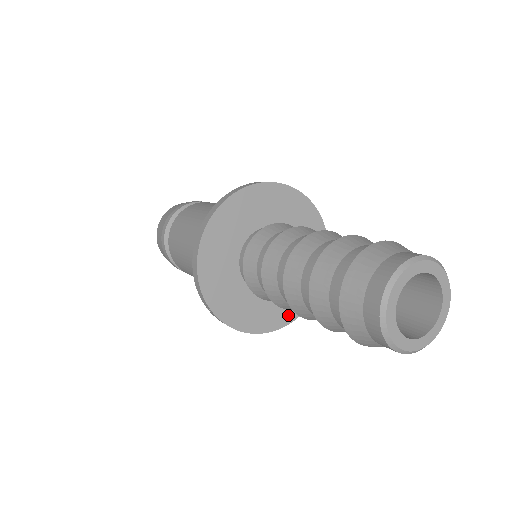
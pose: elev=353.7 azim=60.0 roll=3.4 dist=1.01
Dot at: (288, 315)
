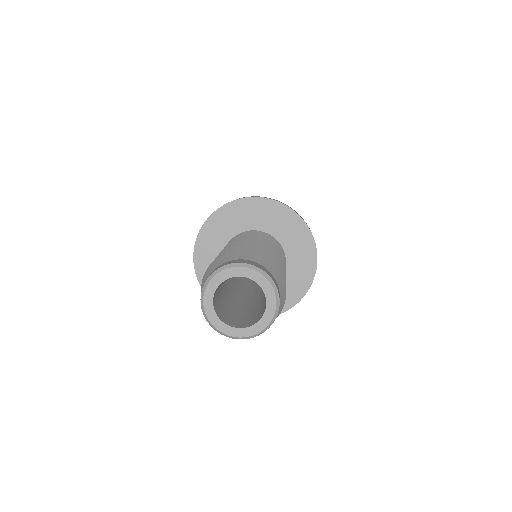
Dot at: occluded
